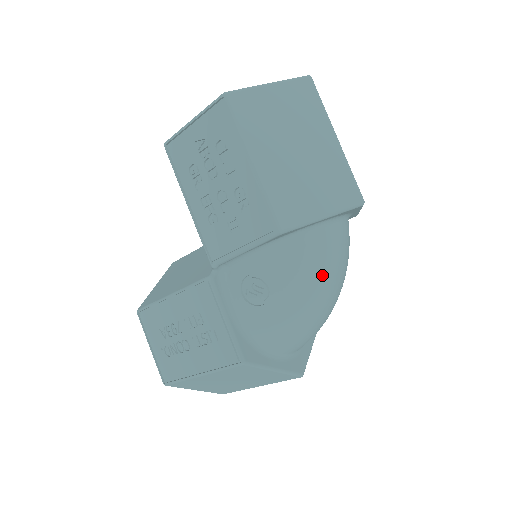
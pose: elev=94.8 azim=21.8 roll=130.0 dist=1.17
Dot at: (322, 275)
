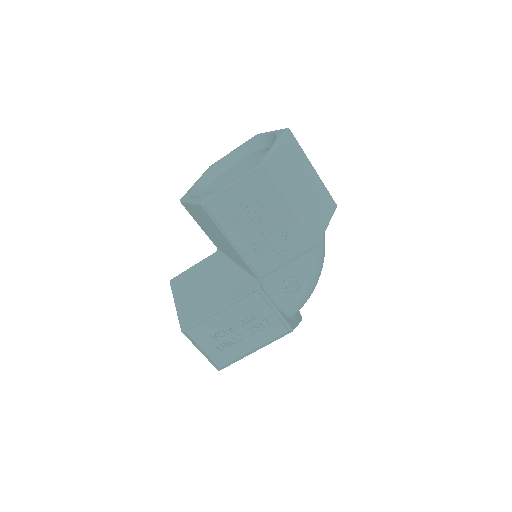
Dot at: (323, 258)
